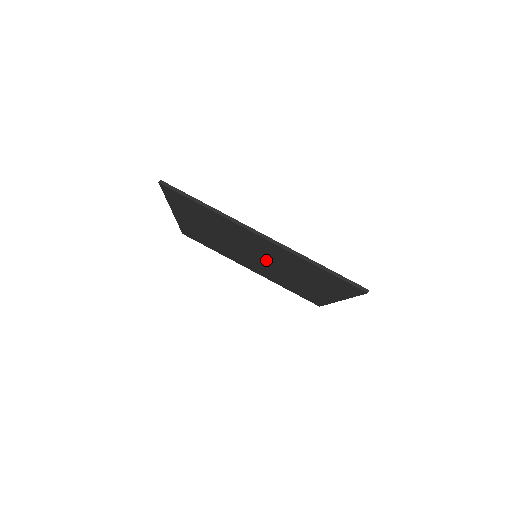
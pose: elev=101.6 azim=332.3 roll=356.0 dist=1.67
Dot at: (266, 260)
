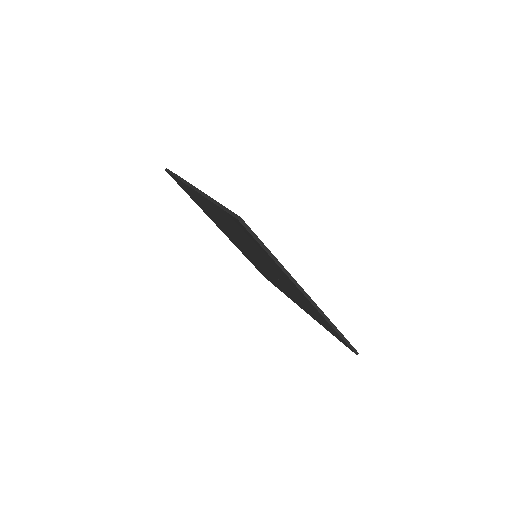
Dot at: (253, 253)
